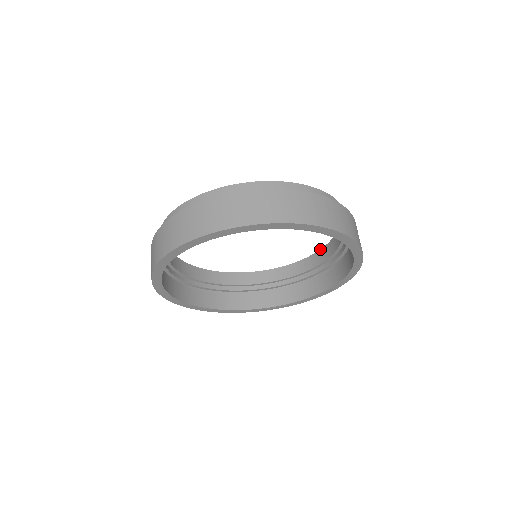
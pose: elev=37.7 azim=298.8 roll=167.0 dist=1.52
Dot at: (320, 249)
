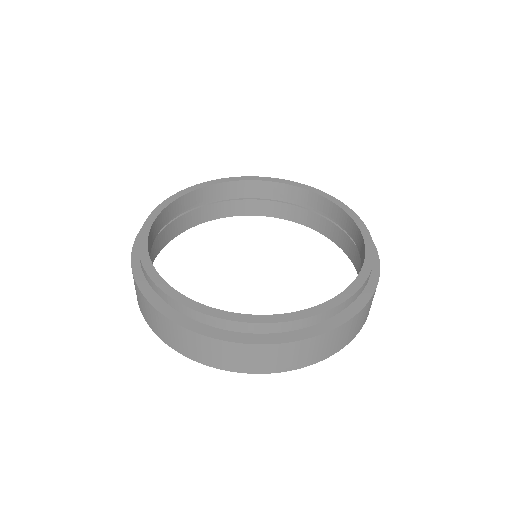
Dot at: (301, 188)
